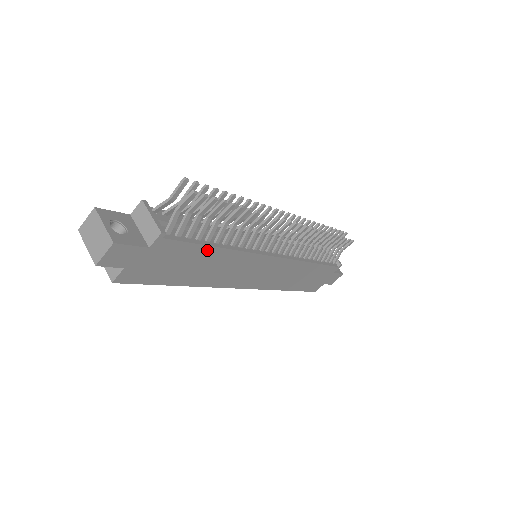
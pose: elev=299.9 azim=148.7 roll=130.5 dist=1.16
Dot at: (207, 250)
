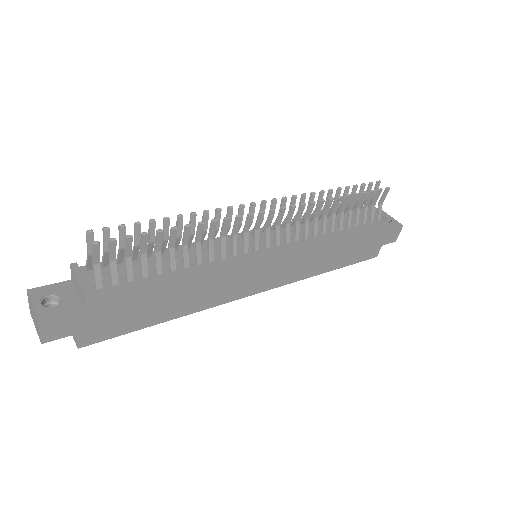
Dot at: (163, 283)
